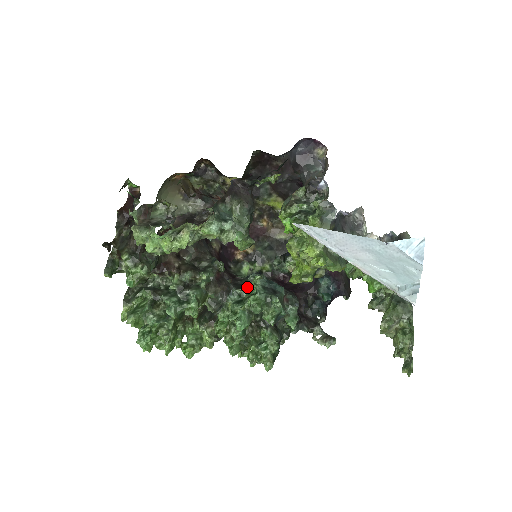
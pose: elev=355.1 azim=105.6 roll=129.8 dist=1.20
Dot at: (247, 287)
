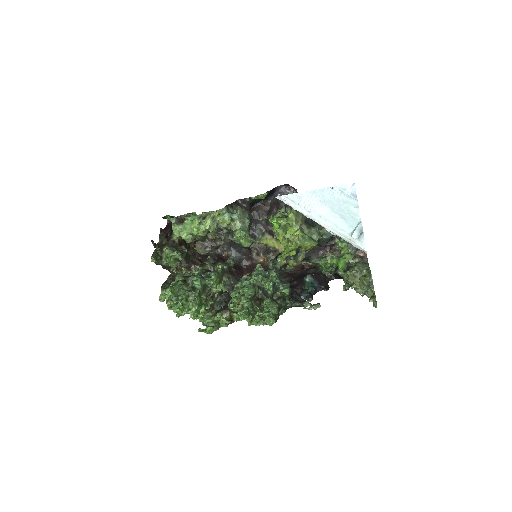
Dot at: (251, 276)
